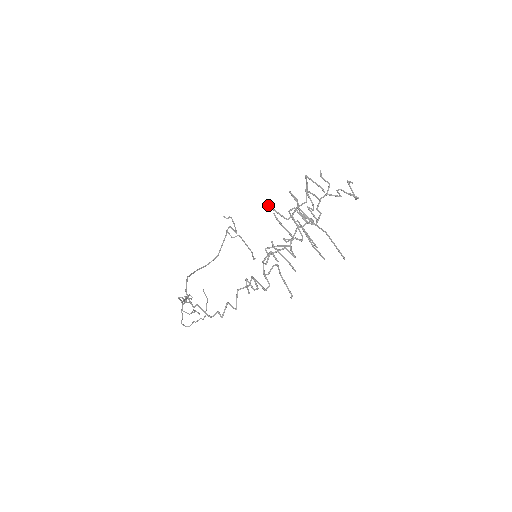
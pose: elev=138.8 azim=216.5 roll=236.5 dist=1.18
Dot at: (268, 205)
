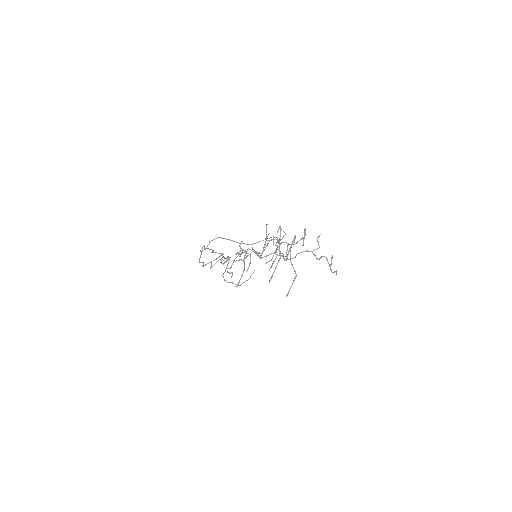
Dot at: occluded
